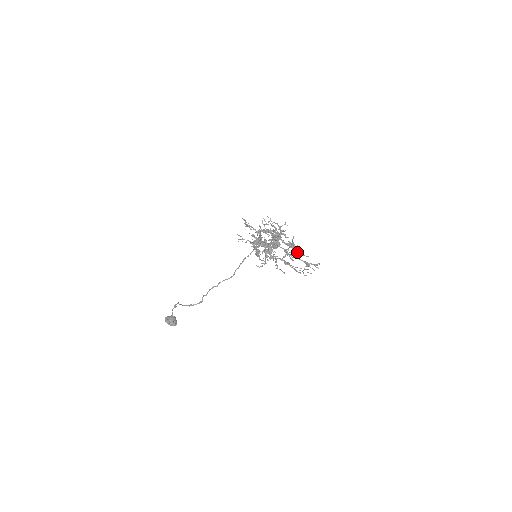
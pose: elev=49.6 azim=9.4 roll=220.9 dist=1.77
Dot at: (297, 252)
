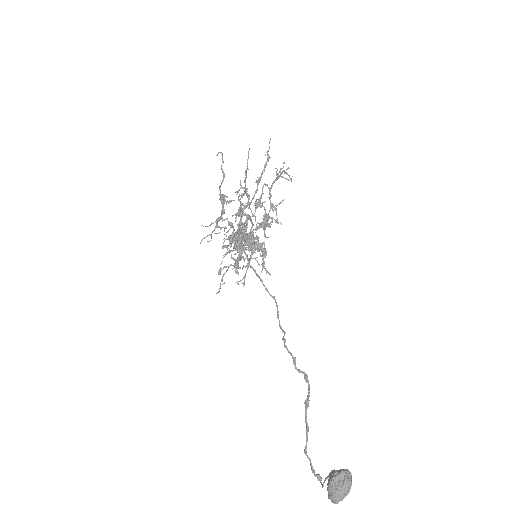
Dot at: occluded
